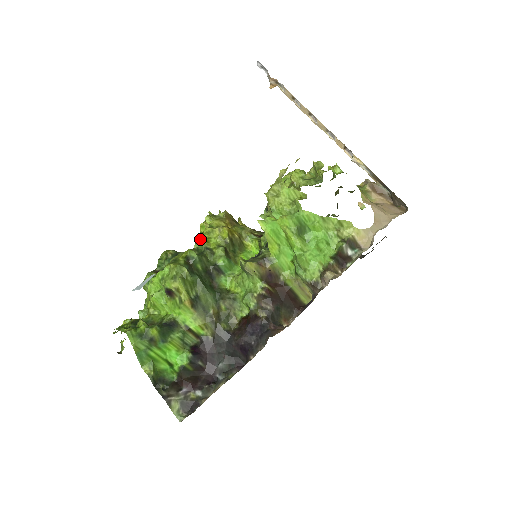
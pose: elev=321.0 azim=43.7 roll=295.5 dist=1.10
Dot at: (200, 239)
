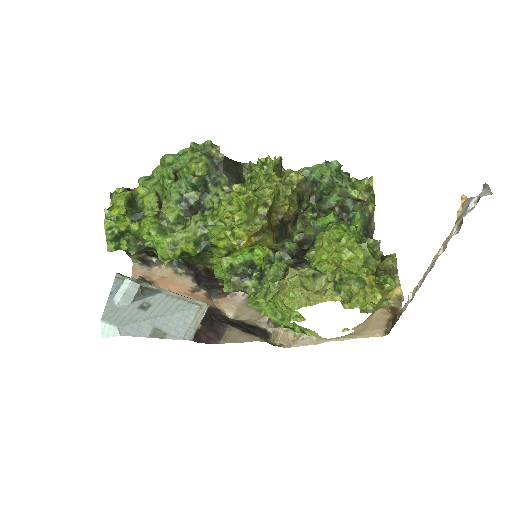
Dot at: (214, 235)
